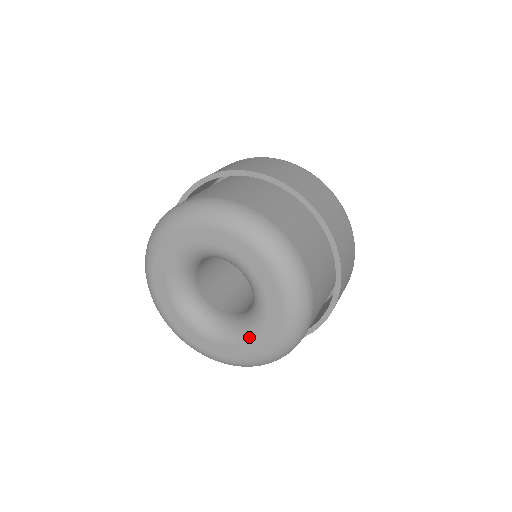
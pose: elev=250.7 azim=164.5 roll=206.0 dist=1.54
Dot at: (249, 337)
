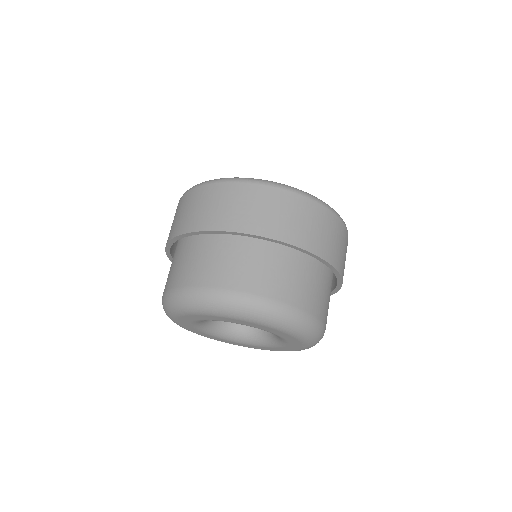
Dot at: (284, 340)
